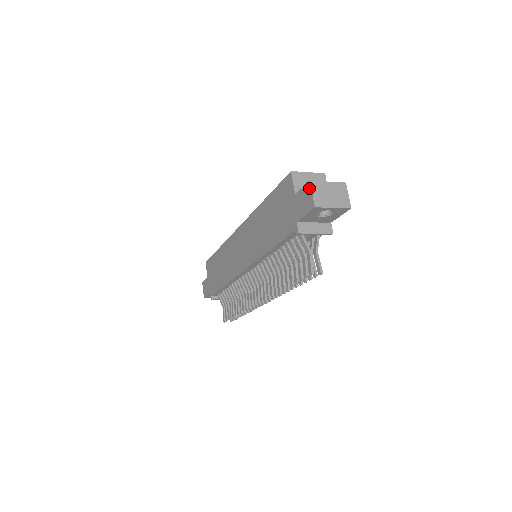
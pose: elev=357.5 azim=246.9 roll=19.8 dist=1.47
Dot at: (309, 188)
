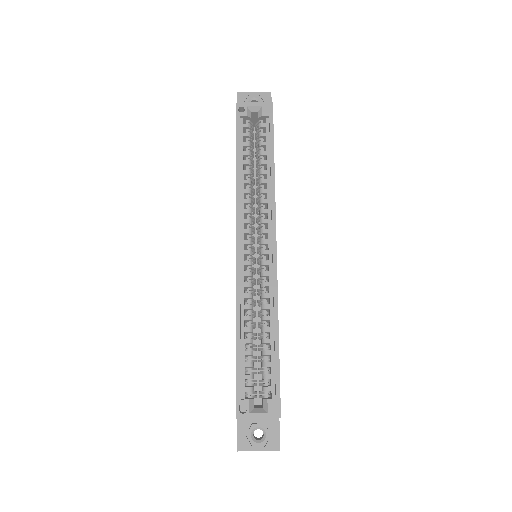
Dot at: (237, 447)
